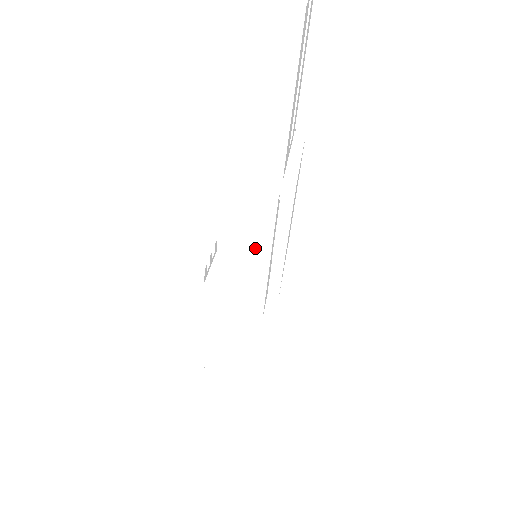
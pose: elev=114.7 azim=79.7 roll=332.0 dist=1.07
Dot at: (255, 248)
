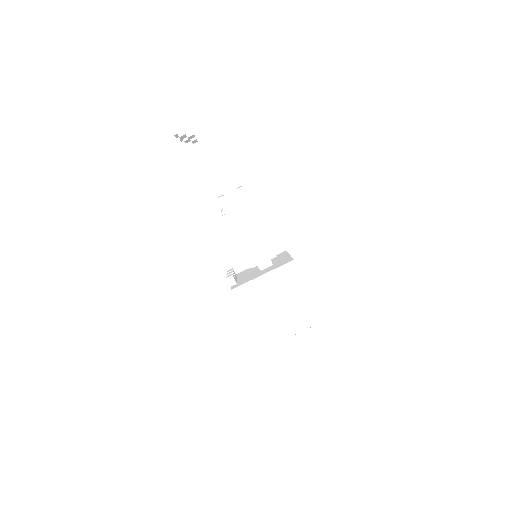
Dot at: (243, 222)
